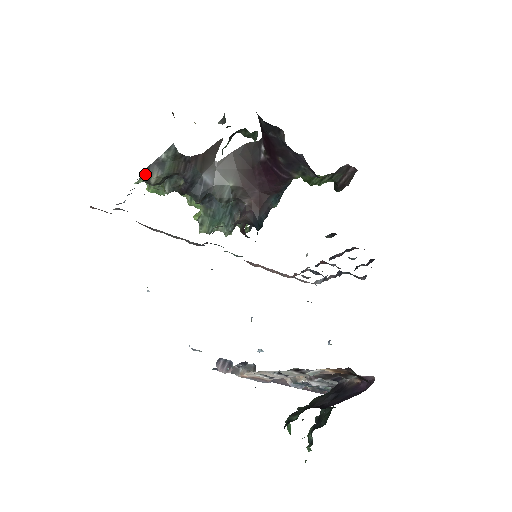
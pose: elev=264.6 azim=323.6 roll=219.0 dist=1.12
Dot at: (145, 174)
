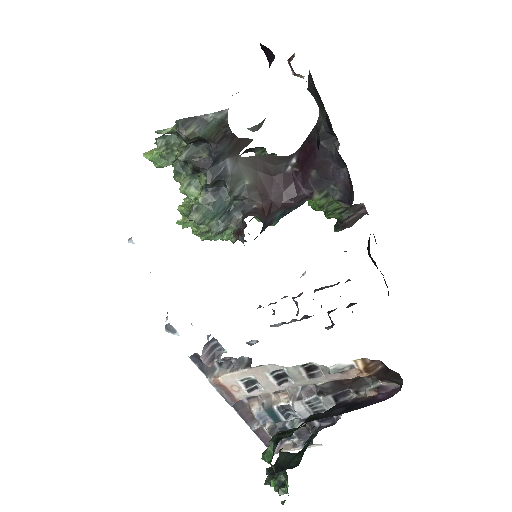
Dot at: (182, 123)
